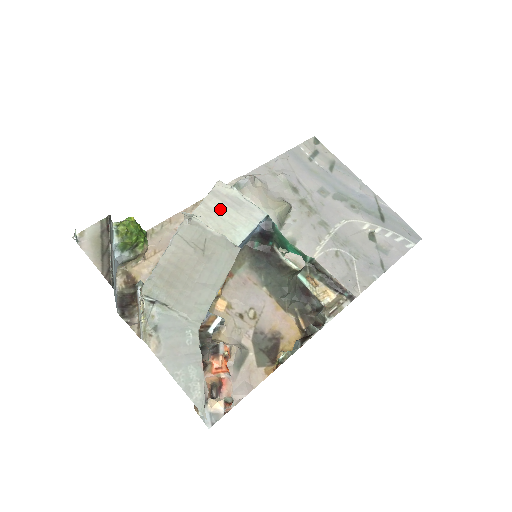
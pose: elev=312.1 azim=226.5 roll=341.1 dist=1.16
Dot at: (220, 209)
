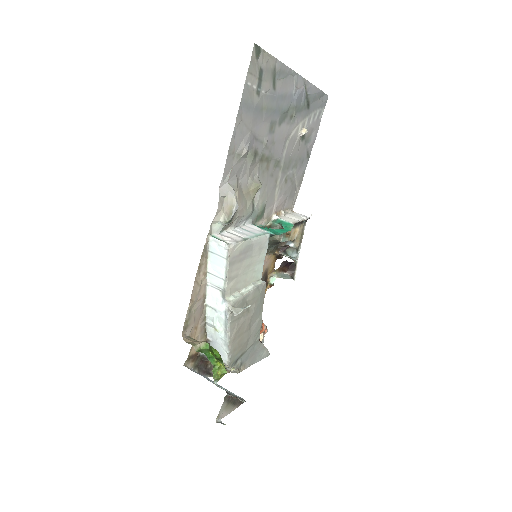
Dot at: (240, 269)
